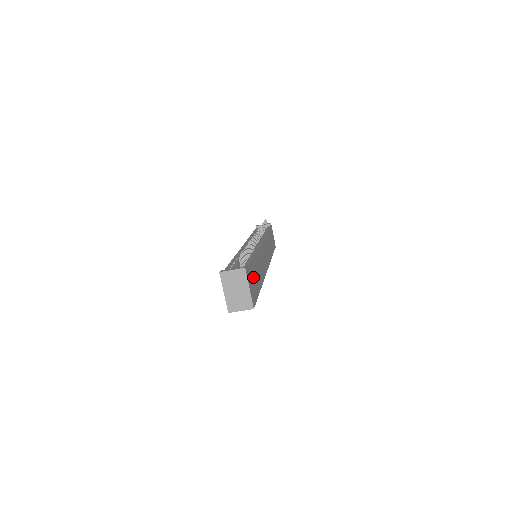
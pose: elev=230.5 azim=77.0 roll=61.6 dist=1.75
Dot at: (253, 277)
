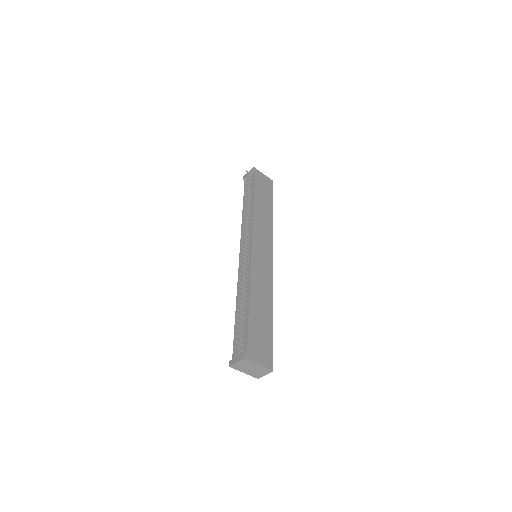
Dot at: (258, 335)
